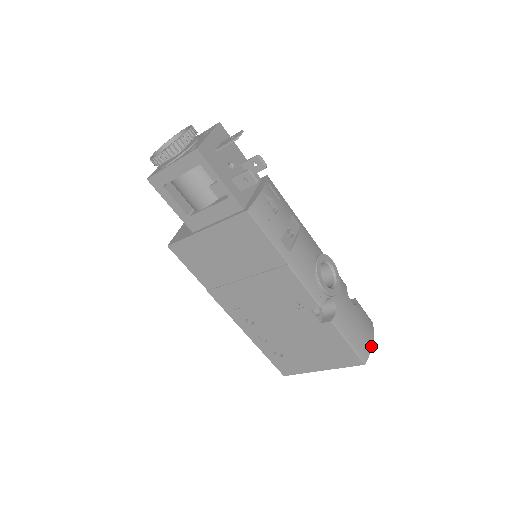
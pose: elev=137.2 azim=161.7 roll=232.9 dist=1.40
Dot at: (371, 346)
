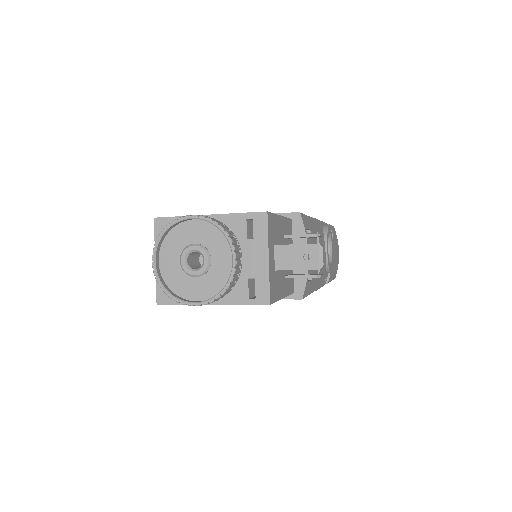
Dot at: occluded
